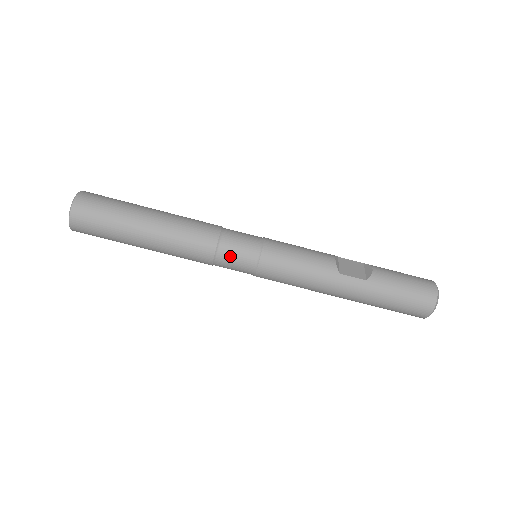
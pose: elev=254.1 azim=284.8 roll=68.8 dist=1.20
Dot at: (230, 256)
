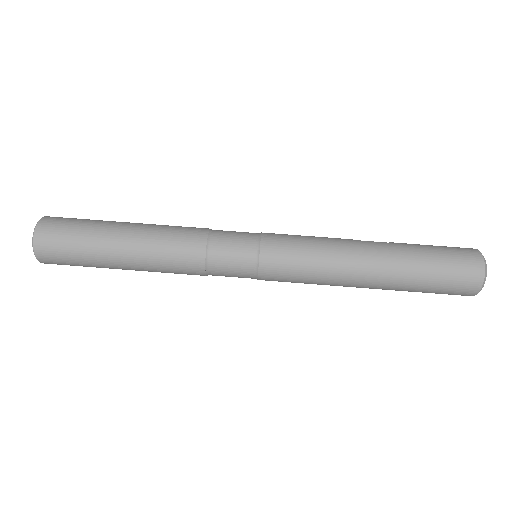
Dot at: (226, 237)
